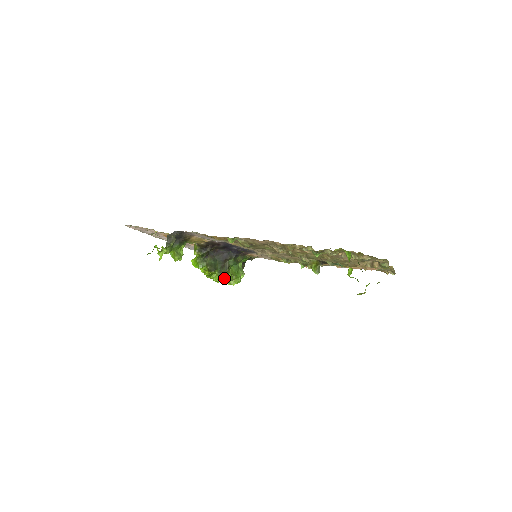
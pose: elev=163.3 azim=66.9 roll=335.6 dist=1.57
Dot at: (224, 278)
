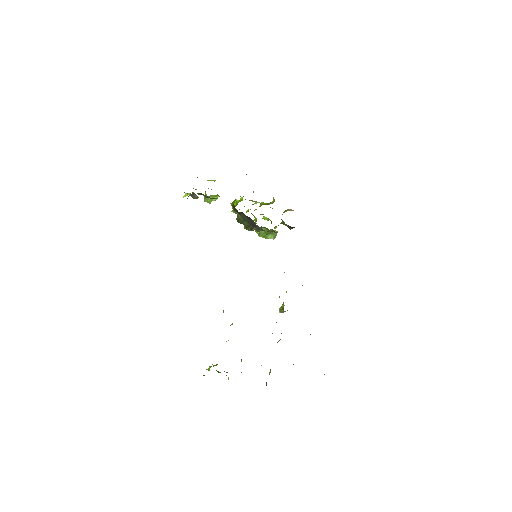
Dot at: occluded
